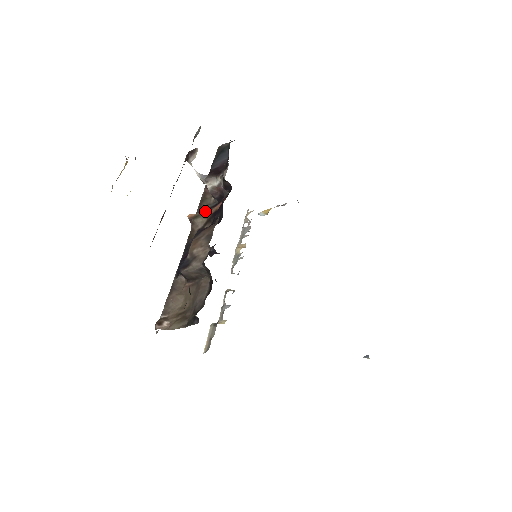
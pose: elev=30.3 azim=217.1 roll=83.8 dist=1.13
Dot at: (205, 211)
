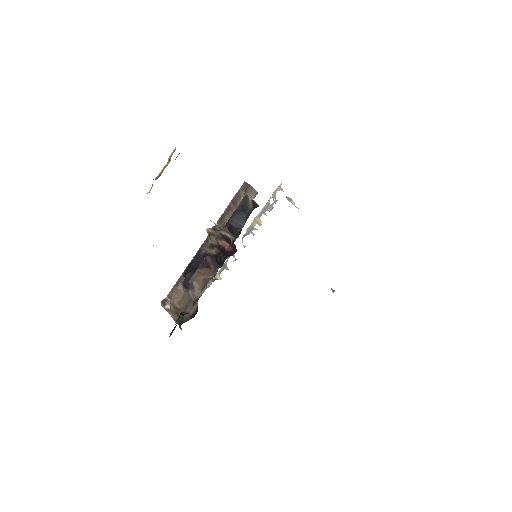
Dot at: (219, 236)
